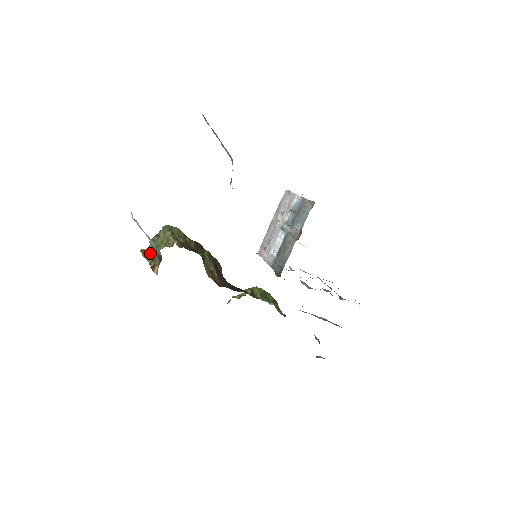
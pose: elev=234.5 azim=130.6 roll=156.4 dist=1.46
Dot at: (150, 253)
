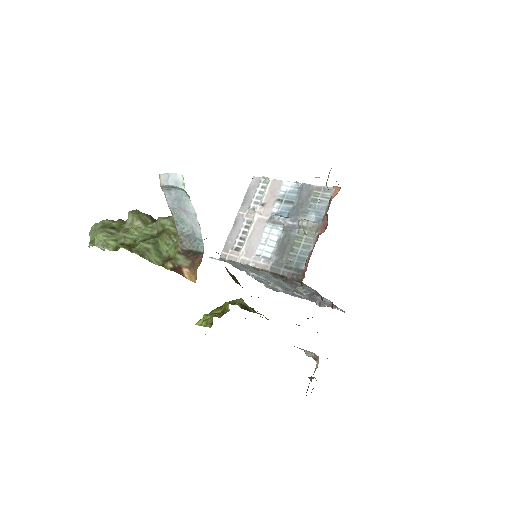
Dot at: (150, 249)
